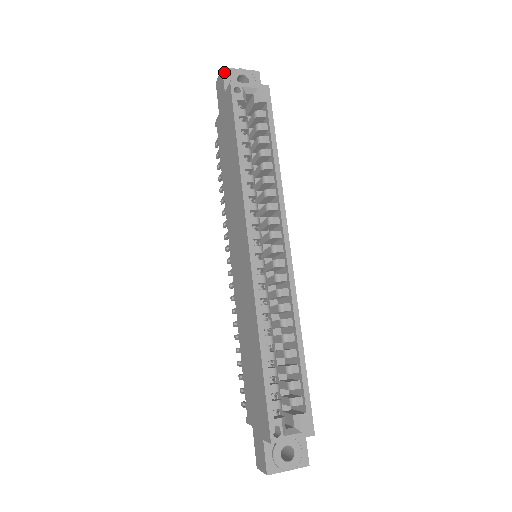
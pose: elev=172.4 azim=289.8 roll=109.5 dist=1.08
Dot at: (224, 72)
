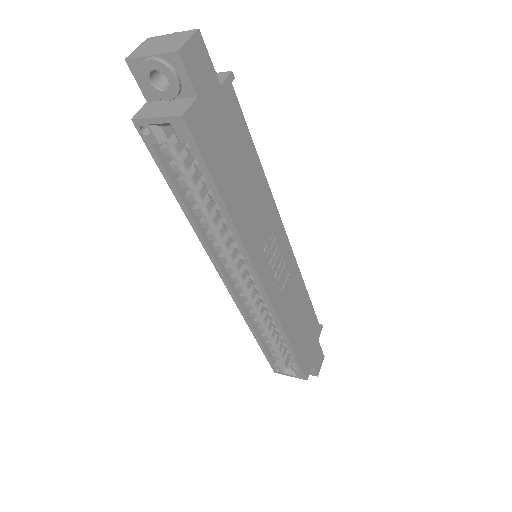
Dot at: (131, 67)
